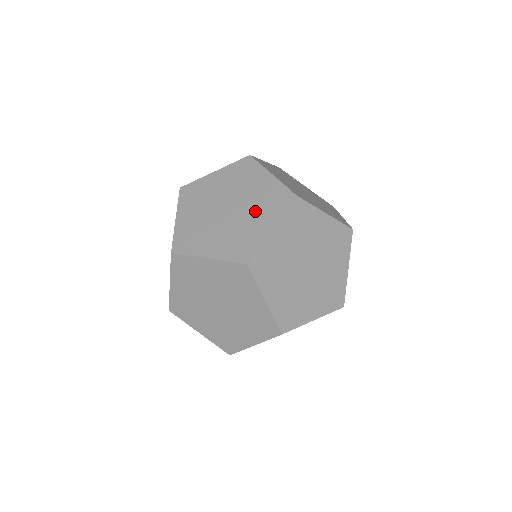
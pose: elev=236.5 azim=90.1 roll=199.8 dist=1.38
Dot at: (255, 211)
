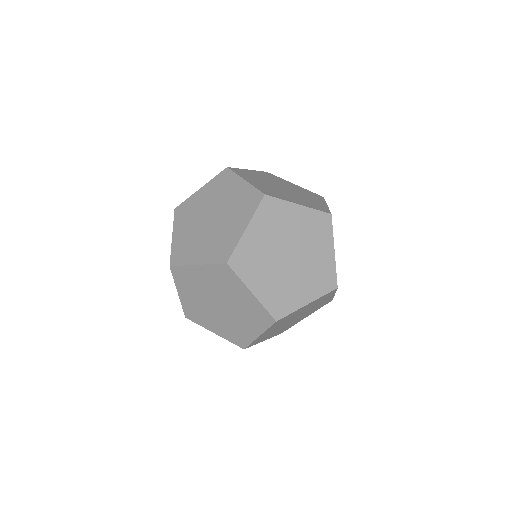
Dot at: occluded
